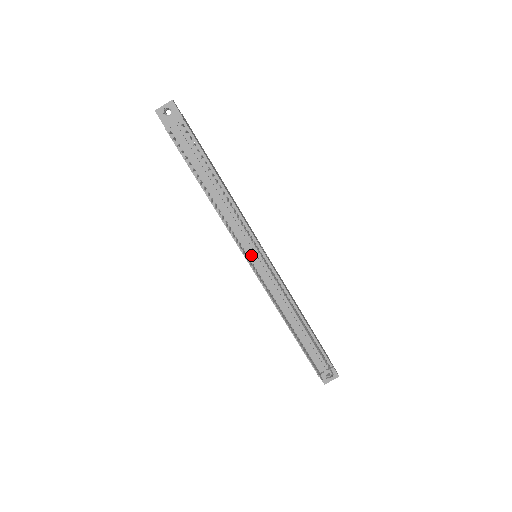
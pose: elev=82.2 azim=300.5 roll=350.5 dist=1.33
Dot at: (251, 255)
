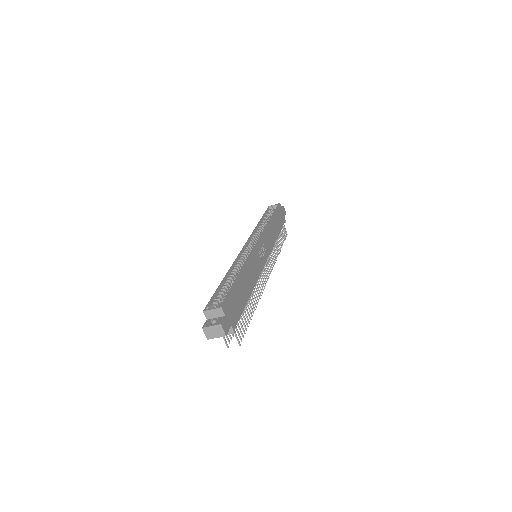
Dot at: occluded
